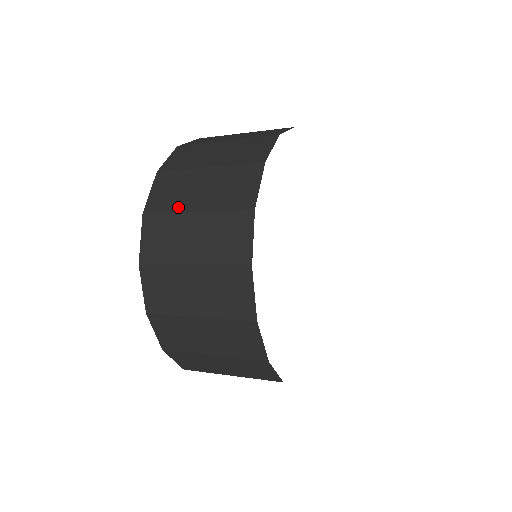
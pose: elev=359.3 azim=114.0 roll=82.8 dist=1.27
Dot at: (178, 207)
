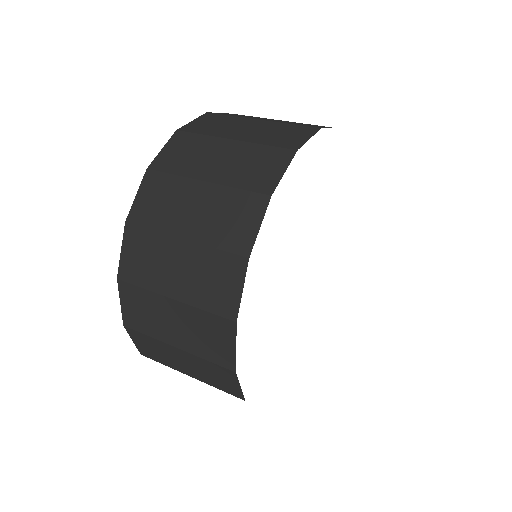
Dot at: (153, 285)
